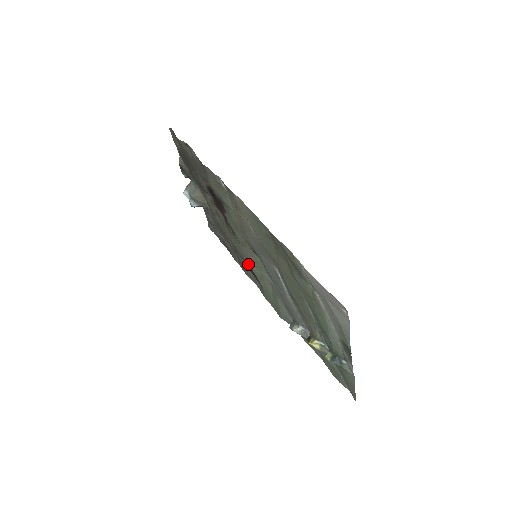
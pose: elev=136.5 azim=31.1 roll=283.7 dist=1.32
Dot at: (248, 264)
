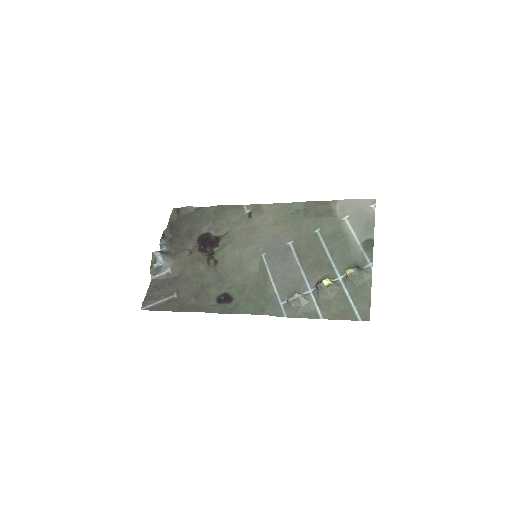
Dot at: (223, 289)
